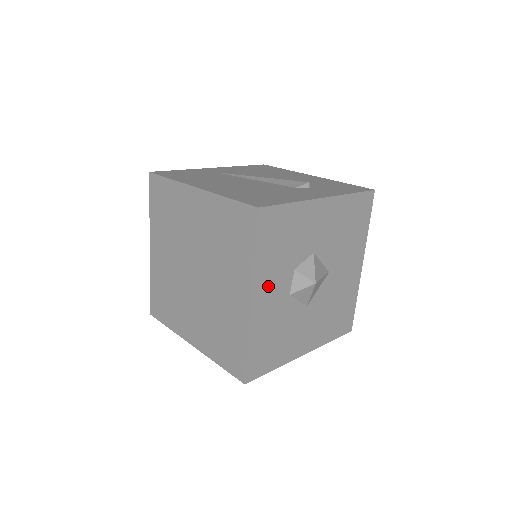
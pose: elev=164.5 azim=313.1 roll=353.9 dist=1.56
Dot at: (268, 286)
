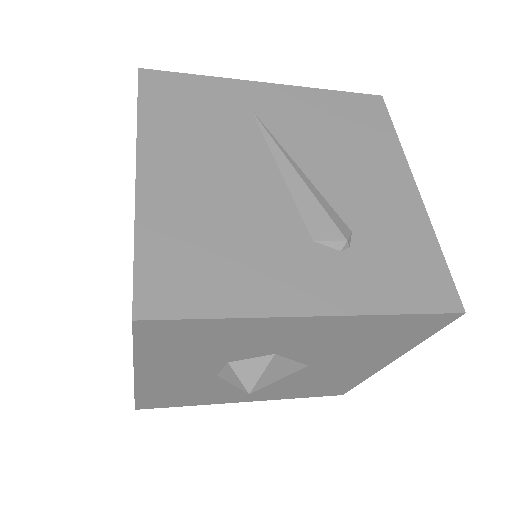
Dot at: (169, 369)
